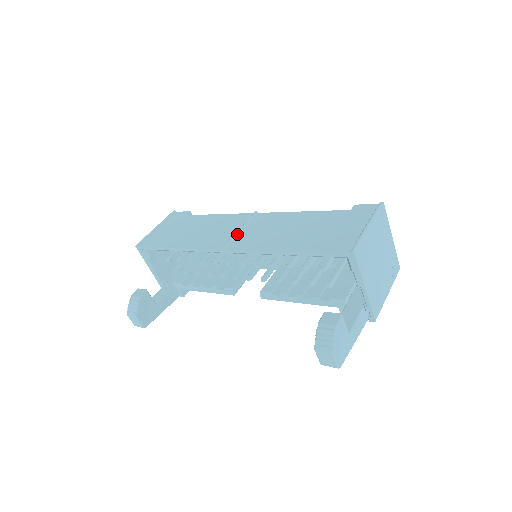
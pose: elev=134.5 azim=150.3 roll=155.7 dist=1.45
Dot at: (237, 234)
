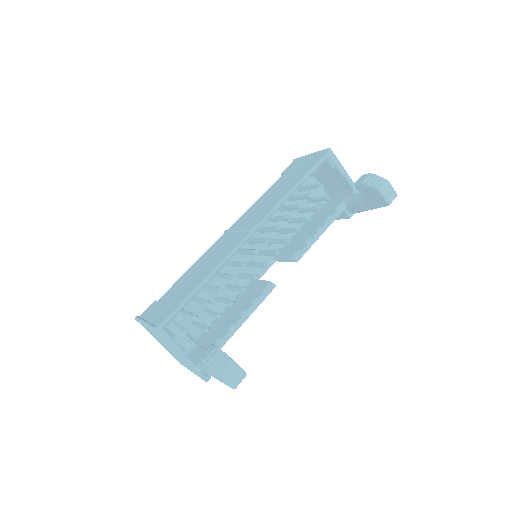
Dot at: (241, 229)
